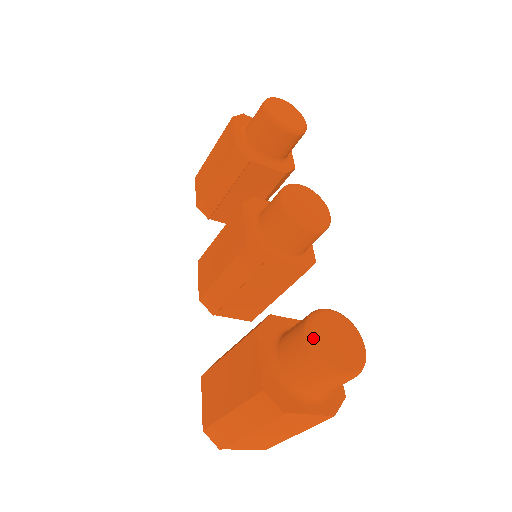
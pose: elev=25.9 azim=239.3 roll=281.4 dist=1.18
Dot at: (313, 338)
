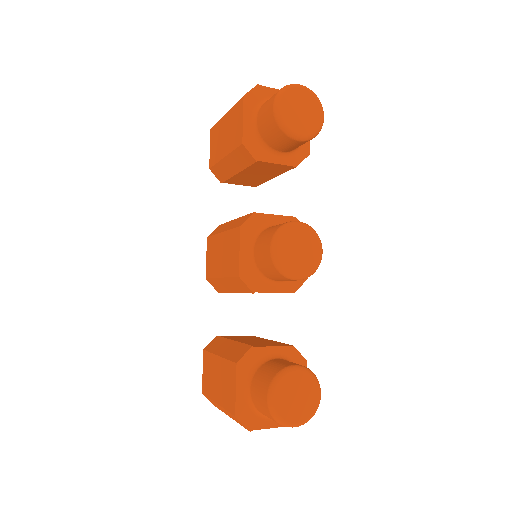
Dot at: (273, 401)
